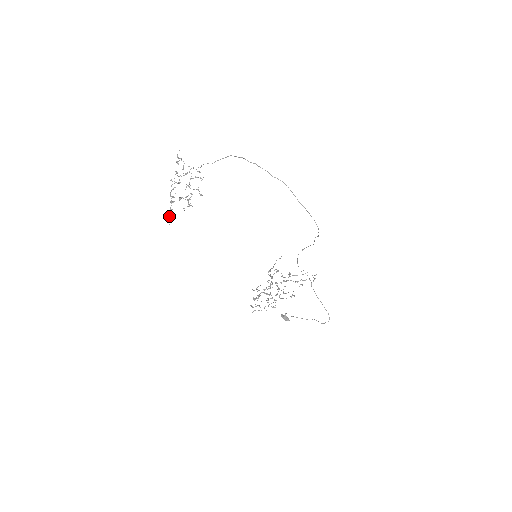
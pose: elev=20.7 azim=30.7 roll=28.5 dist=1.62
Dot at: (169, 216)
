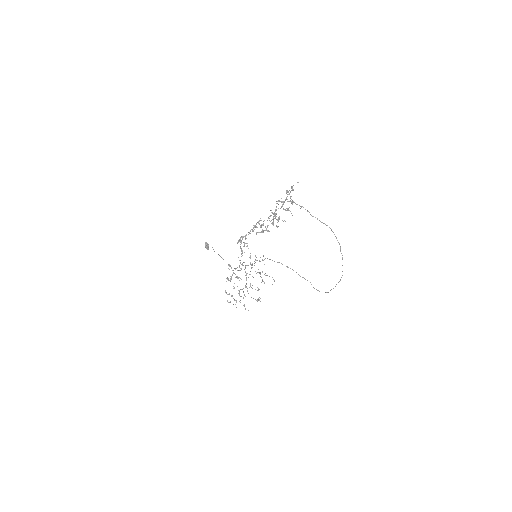
Dot at: occluded
